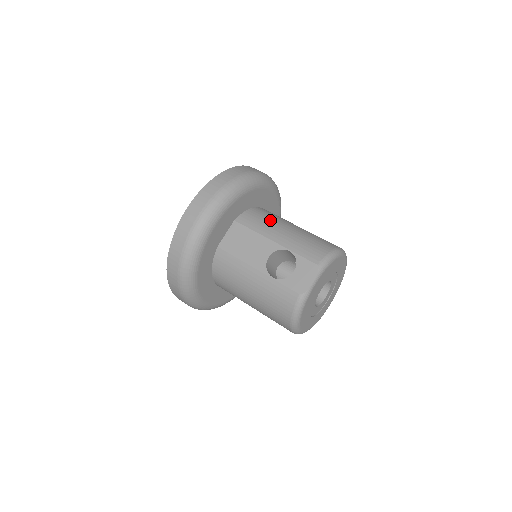
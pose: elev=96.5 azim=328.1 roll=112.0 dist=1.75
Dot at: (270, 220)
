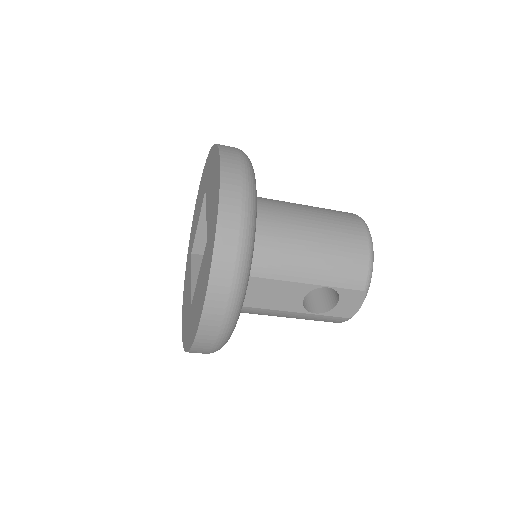
Dot at: (283, 250)
